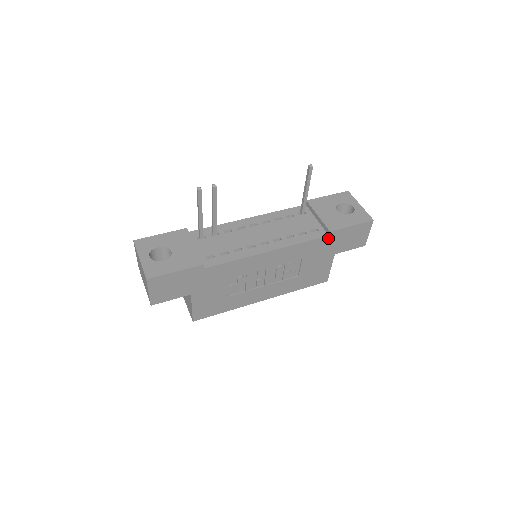
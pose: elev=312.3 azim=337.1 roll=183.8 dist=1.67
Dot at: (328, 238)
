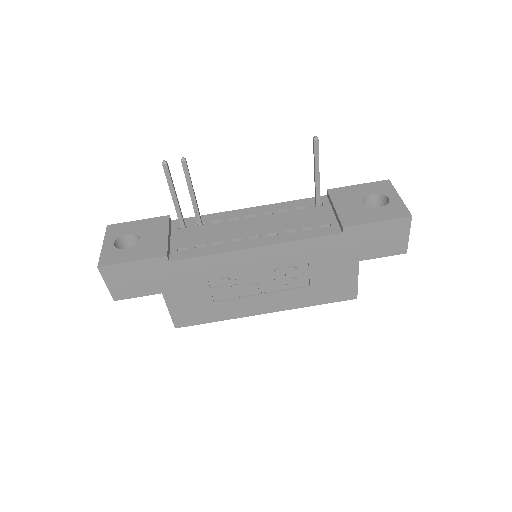
Dot at: (342, 236)
